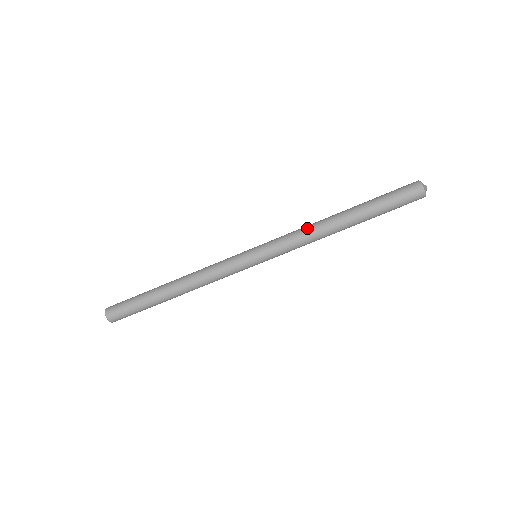
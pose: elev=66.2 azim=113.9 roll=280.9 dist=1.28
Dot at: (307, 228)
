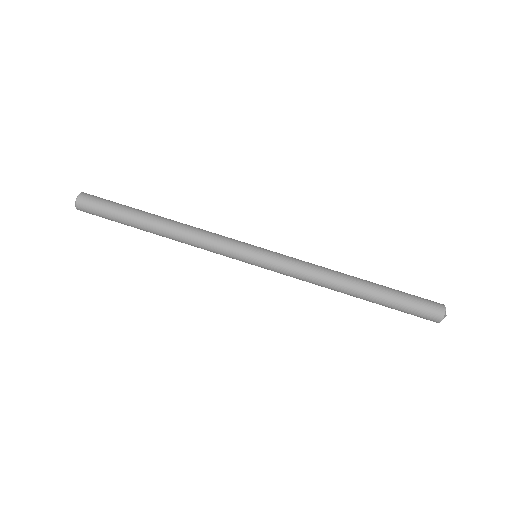
Dot at: (320, 271)
